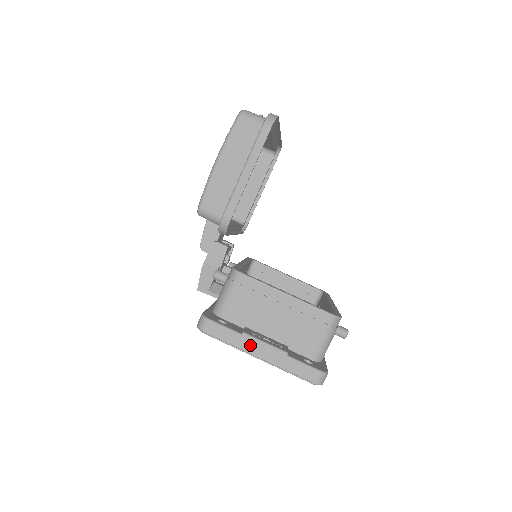
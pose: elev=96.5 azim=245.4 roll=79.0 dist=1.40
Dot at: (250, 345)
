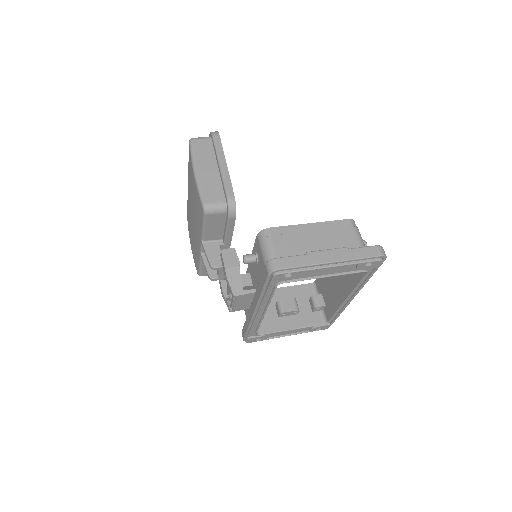
Dot at: (319, 257)
